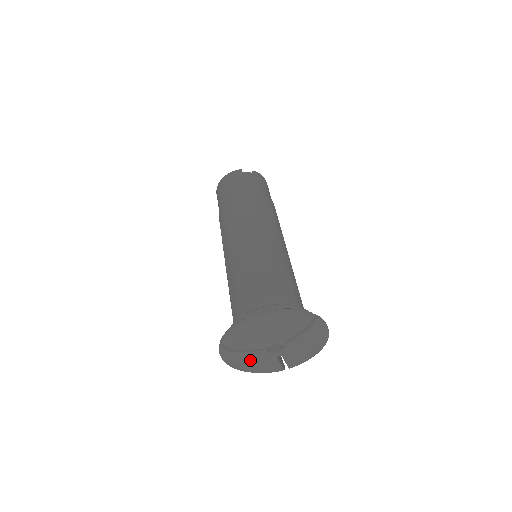
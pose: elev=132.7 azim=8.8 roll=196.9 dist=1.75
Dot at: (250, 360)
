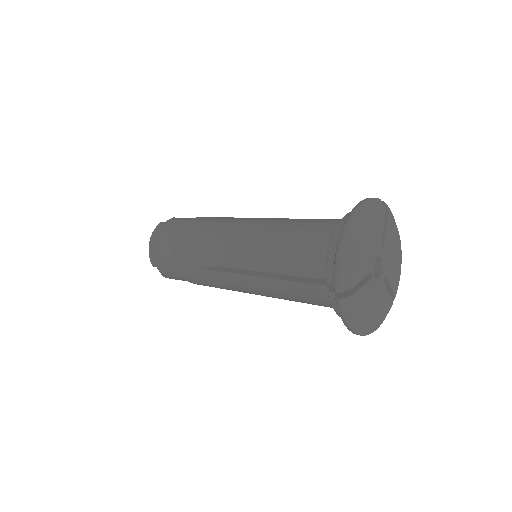
Dot at: (369, 301)
